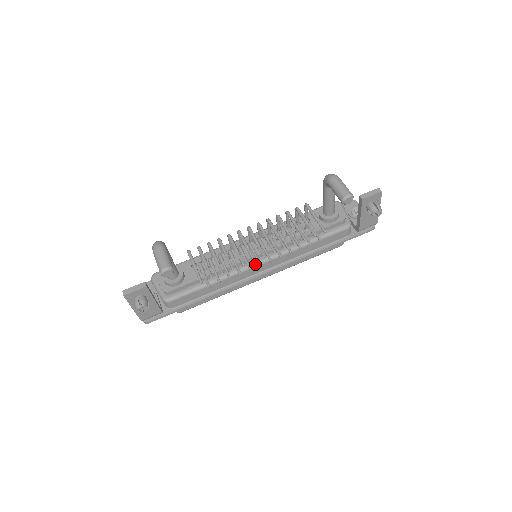
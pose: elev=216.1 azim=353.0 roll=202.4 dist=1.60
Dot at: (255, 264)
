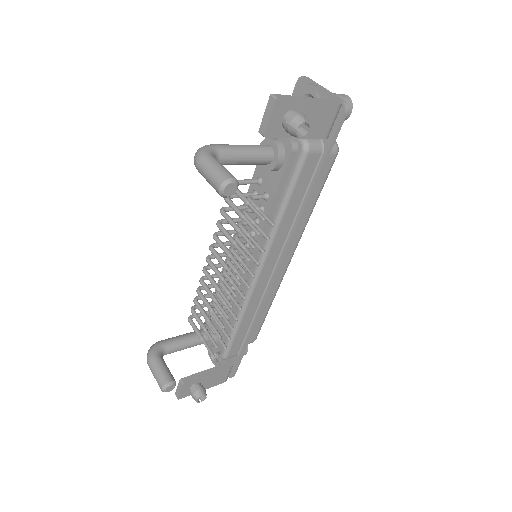
Dot at: (254, 278)
